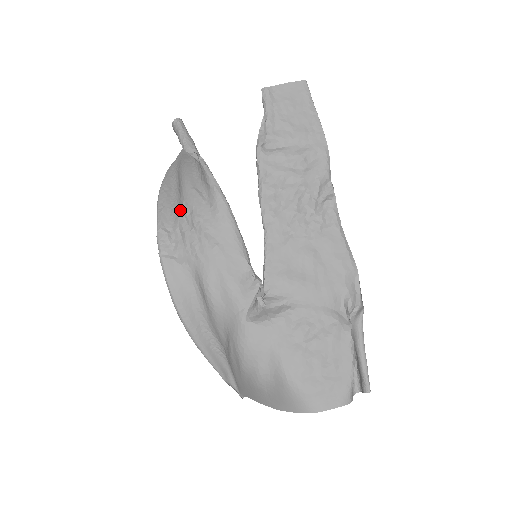
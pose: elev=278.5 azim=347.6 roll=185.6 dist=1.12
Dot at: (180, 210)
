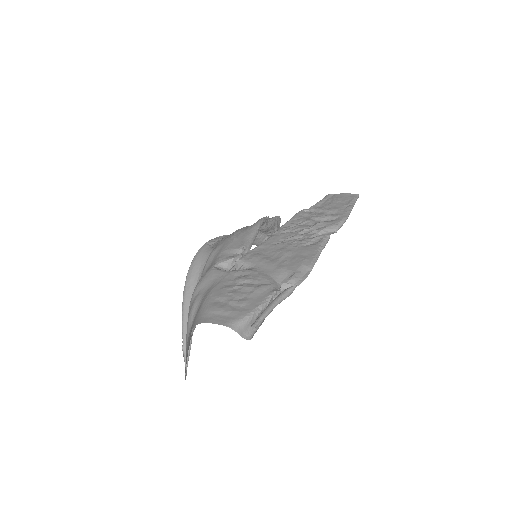
Dot at: occluded
